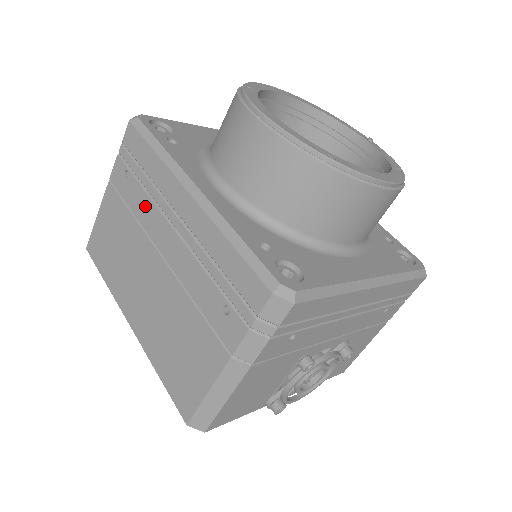
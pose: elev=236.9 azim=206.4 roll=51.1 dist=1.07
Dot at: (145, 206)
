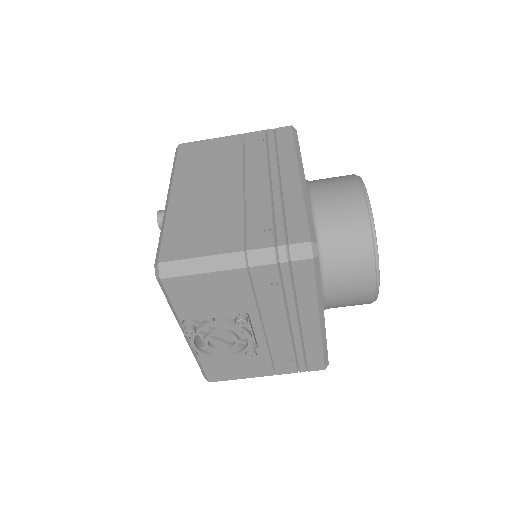
Dot at: (259, 159)
